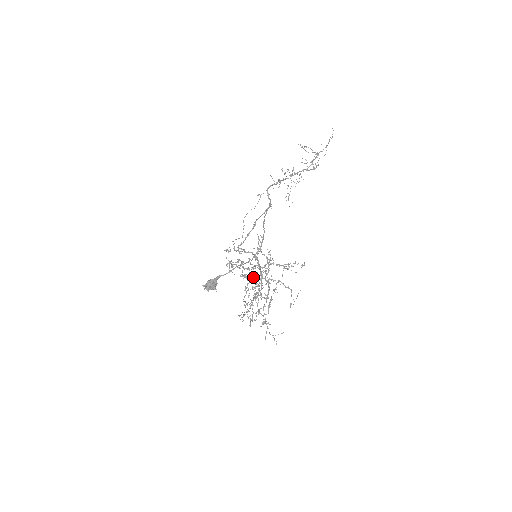
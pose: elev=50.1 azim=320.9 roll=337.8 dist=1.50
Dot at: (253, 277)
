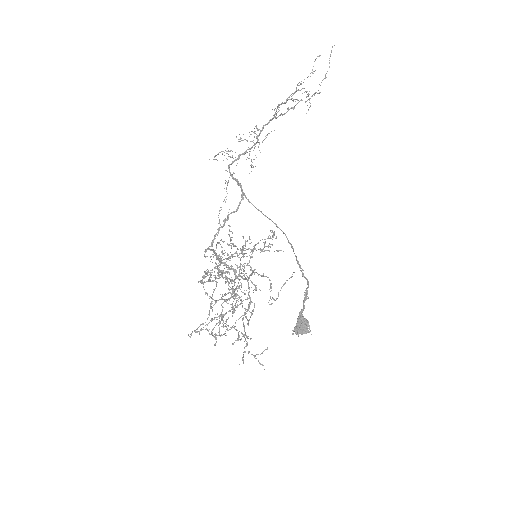
Dot at: occluded
